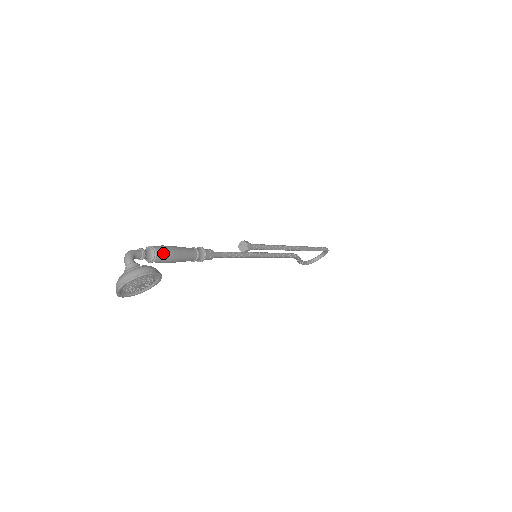
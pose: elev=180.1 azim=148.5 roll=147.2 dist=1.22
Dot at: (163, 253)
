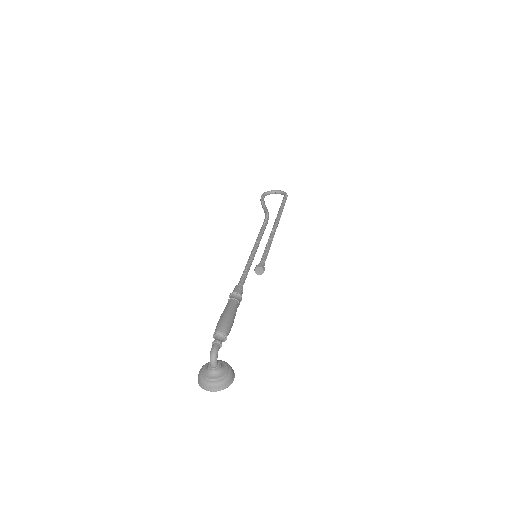
Dot at: occluded
